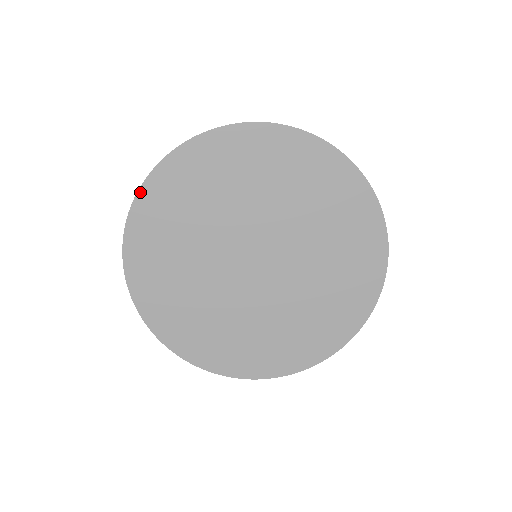
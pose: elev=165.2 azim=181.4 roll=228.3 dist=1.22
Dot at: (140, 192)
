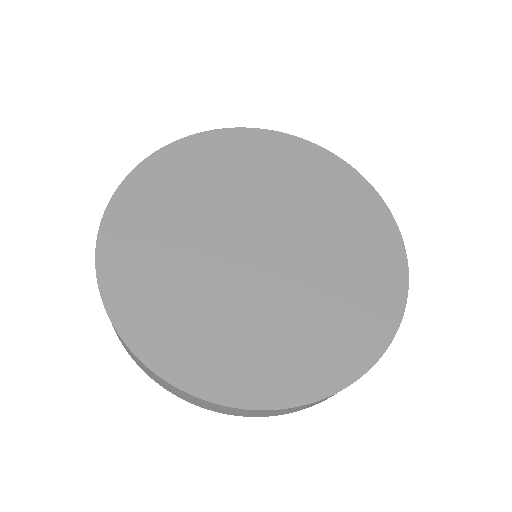
Dot at: (121, 187)
